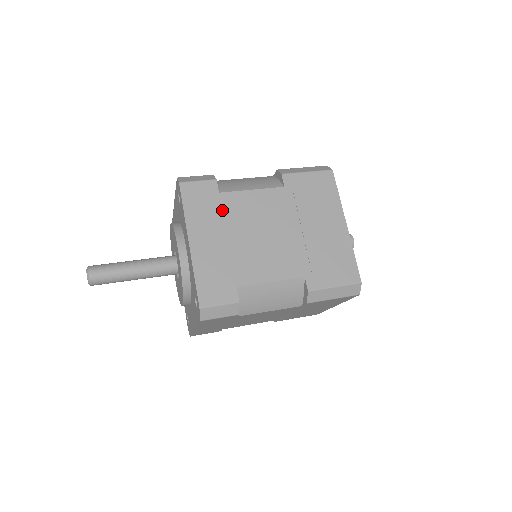
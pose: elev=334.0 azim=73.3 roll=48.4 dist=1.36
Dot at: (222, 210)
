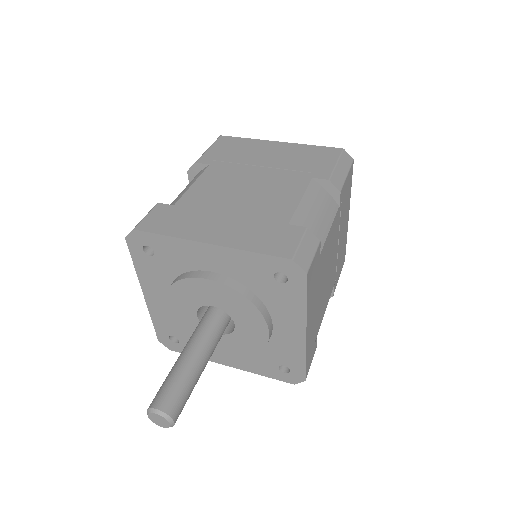
Dot at: (194, 209)
